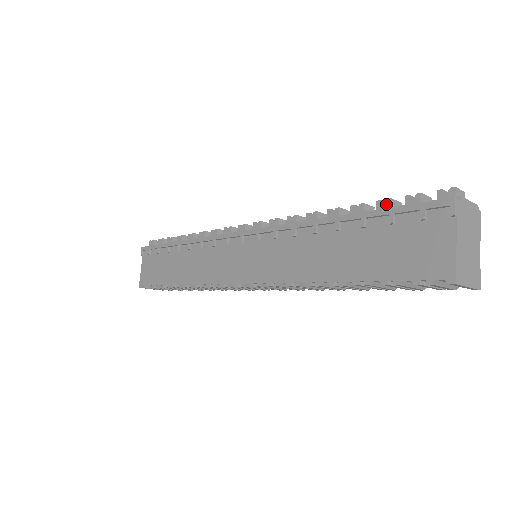
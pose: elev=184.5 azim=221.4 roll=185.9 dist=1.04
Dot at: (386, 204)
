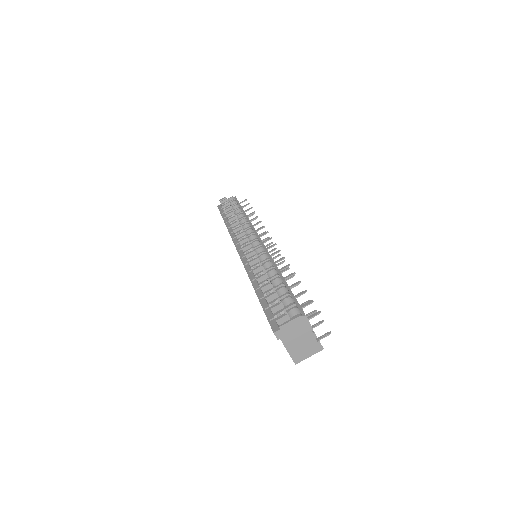
Dot at: (266, 299)
